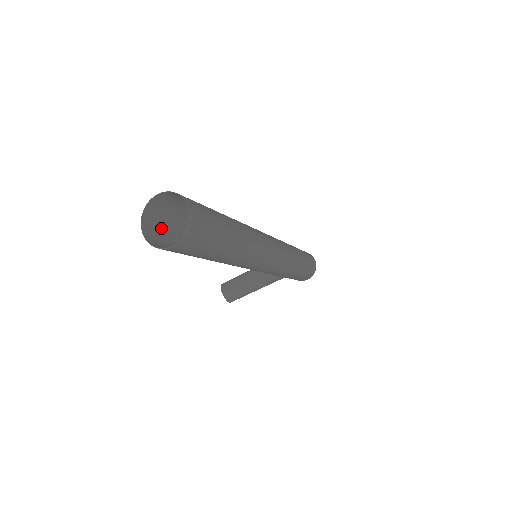
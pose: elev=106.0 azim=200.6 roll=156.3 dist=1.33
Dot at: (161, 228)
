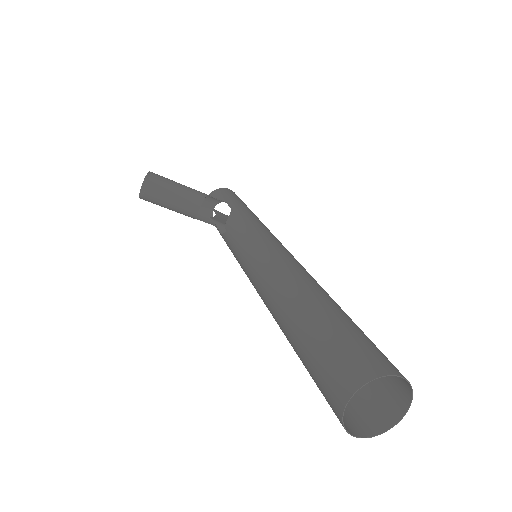
Dot at: (336, 358)
